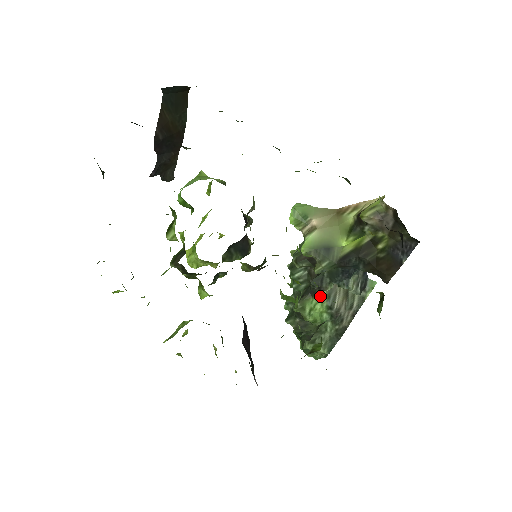
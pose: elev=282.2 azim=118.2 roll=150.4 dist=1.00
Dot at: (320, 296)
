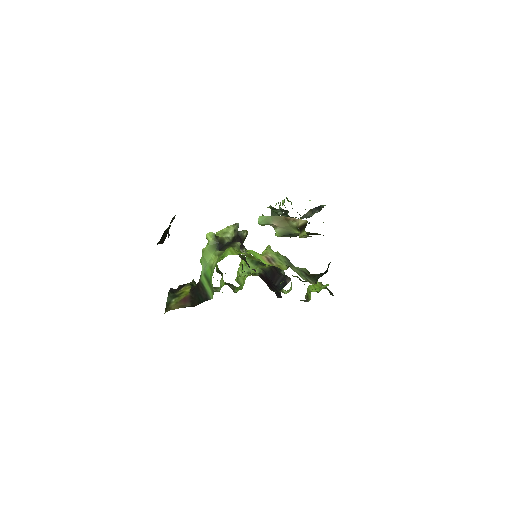
Dot at: occluded
